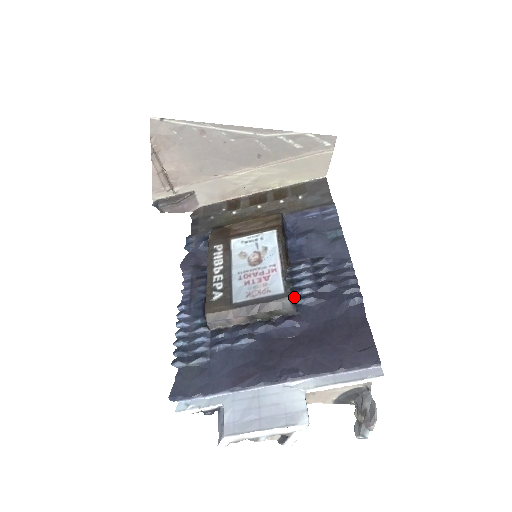
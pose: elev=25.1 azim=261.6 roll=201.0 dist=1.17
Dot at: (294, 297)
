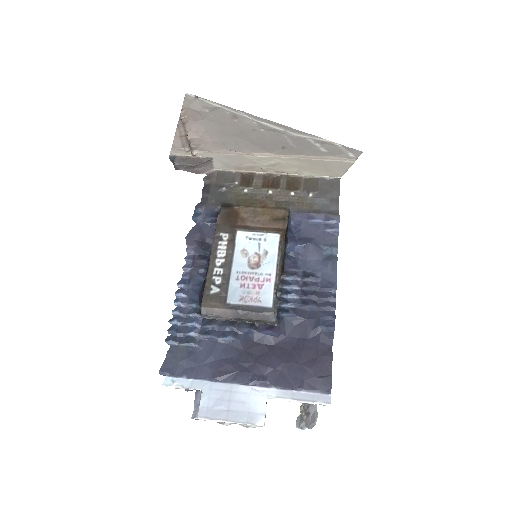
Dot at: (279, 308)
